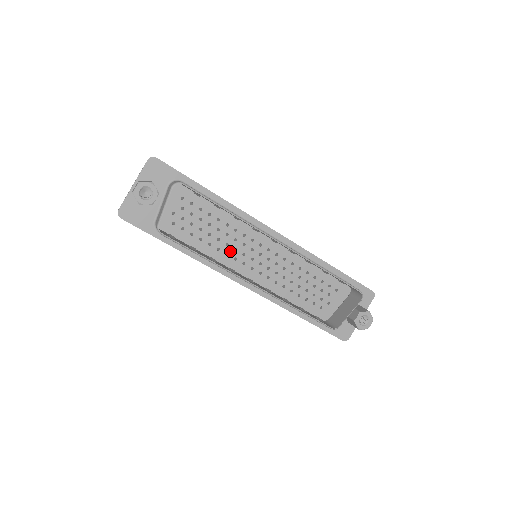
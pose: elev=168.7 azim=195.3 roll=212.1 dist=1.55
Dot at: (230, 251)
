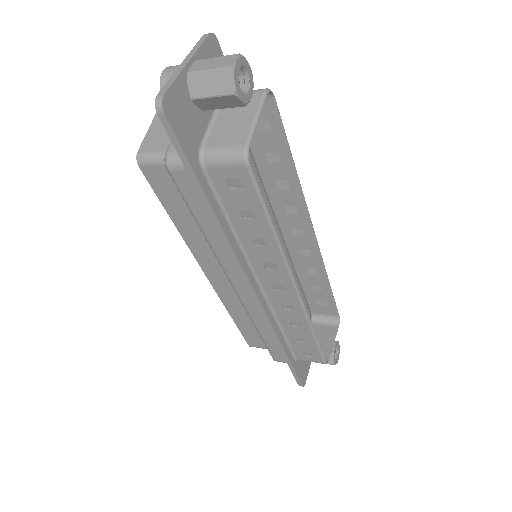
Dot at: occluded
